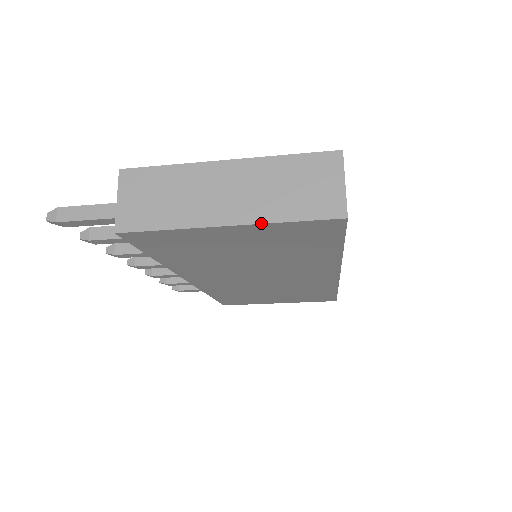
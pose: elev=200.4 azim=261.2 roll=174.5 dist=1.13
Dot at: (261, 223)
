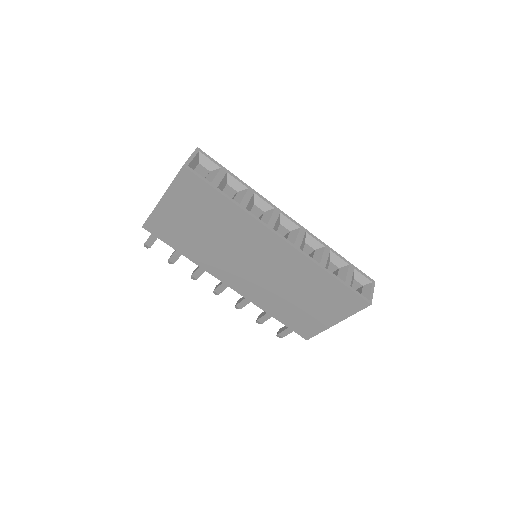
Dot at: (167, 189)
